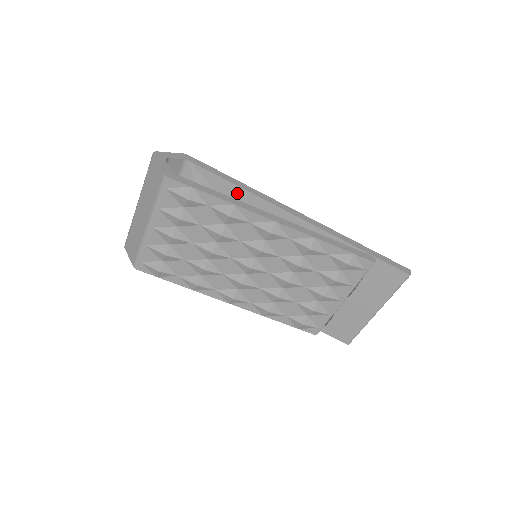
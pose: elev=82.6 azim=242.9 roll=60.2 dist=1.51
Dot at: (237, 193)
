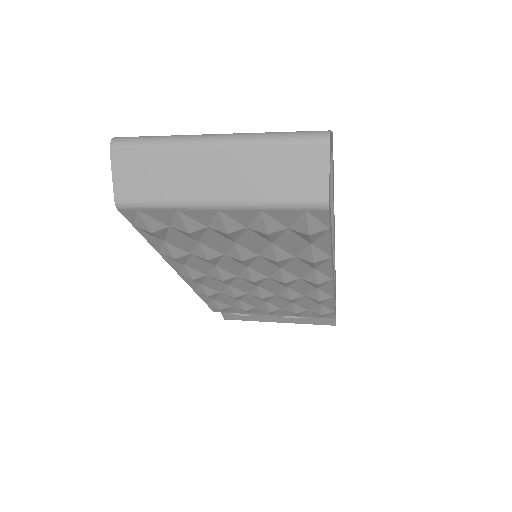
Dot at: occluded
